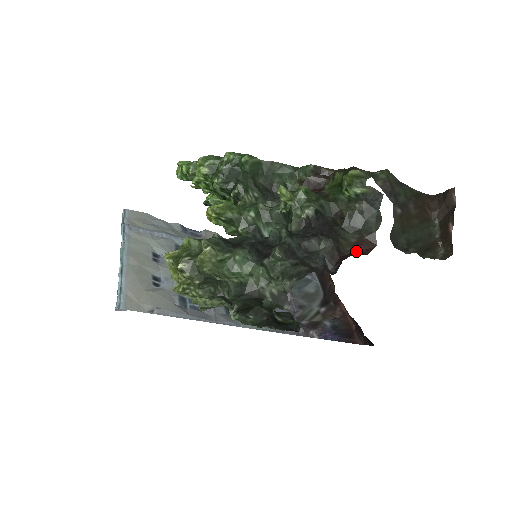
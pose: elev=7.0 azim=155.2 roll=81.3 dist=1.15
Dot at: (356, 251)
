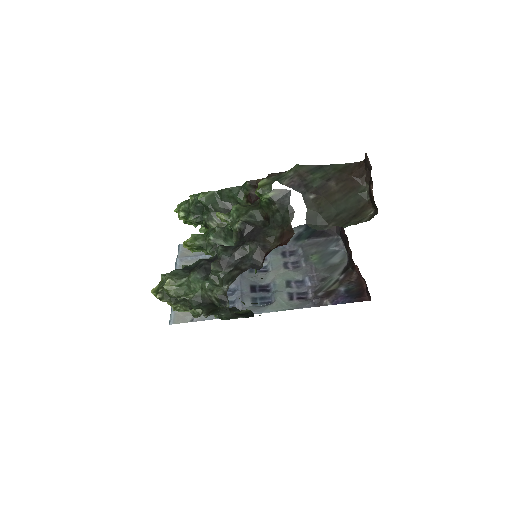
Dot at: (280, 243)
